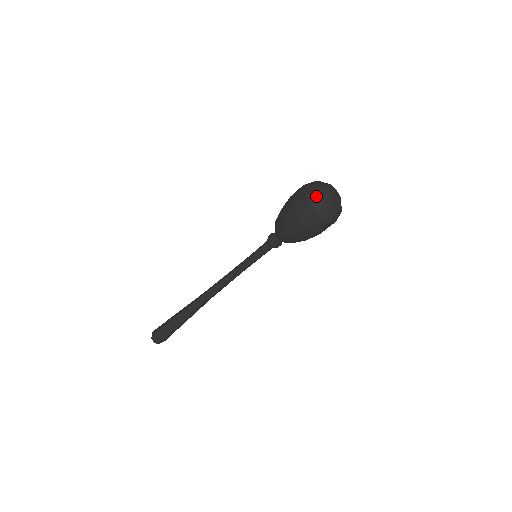
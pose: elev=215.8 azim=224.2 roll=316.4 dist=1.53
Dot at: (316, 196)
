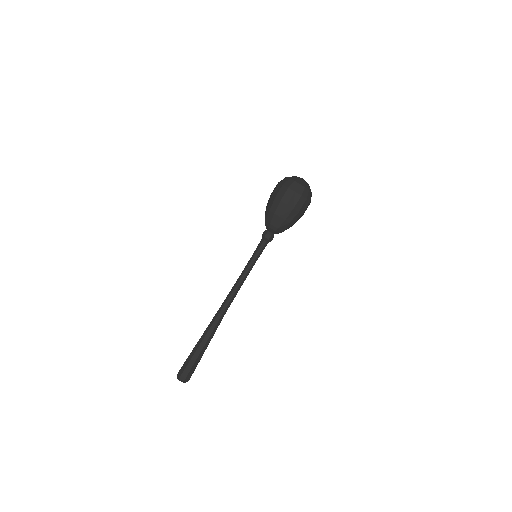
Dot at: occluded
